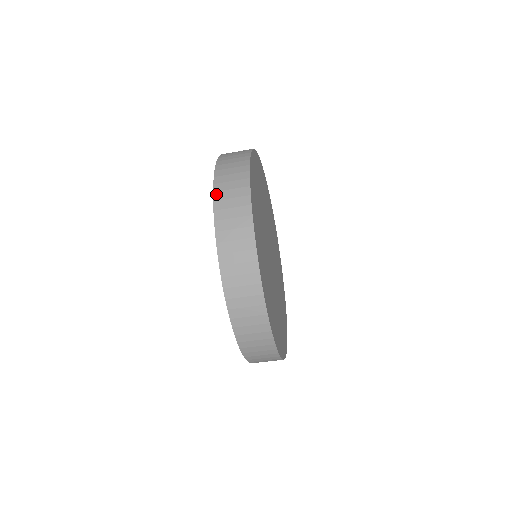
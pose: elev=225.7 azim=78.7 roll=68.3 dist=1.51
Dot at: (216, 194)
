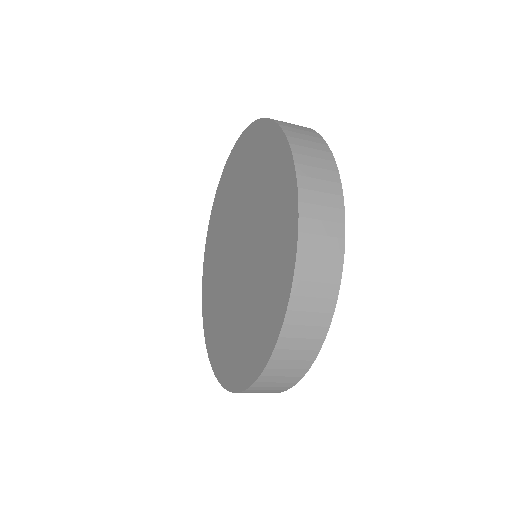
Dot at: (262, 378)
